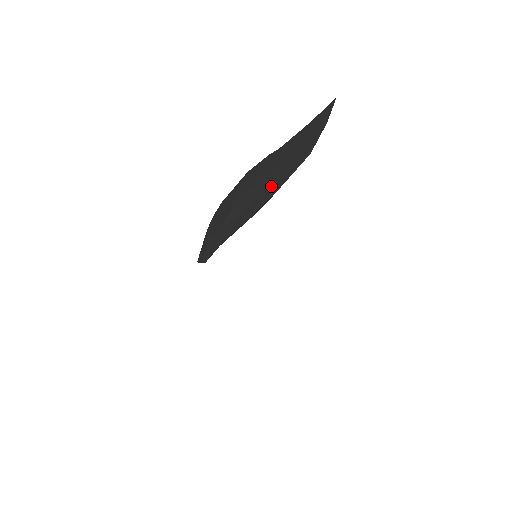
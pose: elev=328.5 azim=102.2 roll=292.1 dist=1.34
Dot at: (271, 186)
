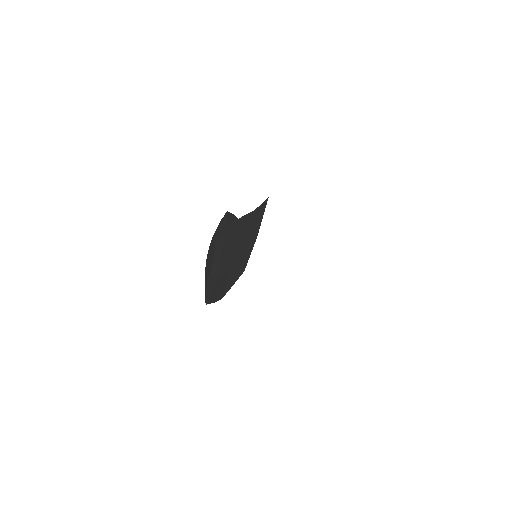
Dot at: (226, 278)
